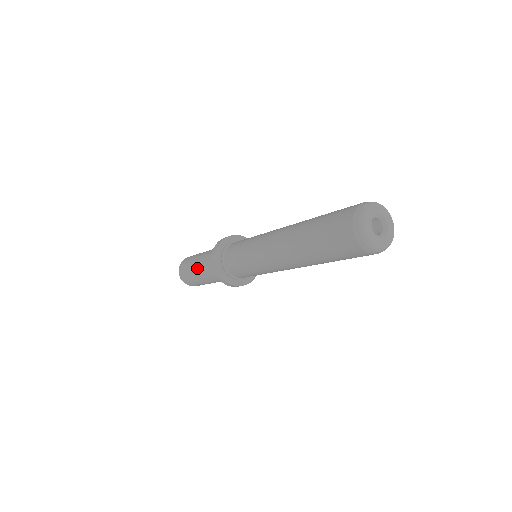
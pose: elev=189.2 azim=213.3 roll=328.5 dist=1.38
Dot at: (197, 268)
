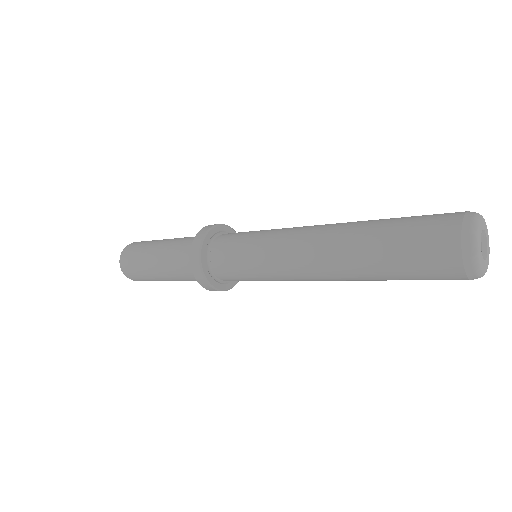
Dot at: (160, 273)
